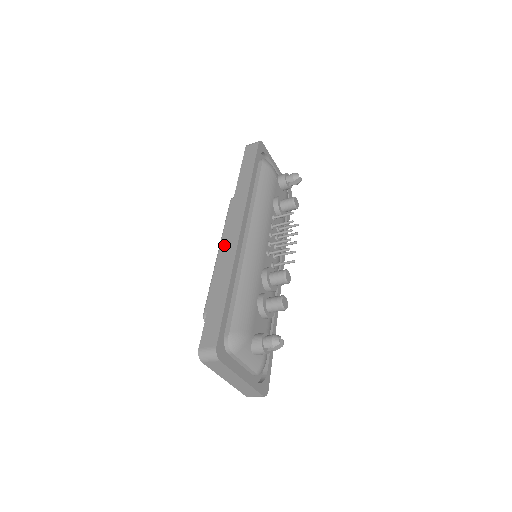
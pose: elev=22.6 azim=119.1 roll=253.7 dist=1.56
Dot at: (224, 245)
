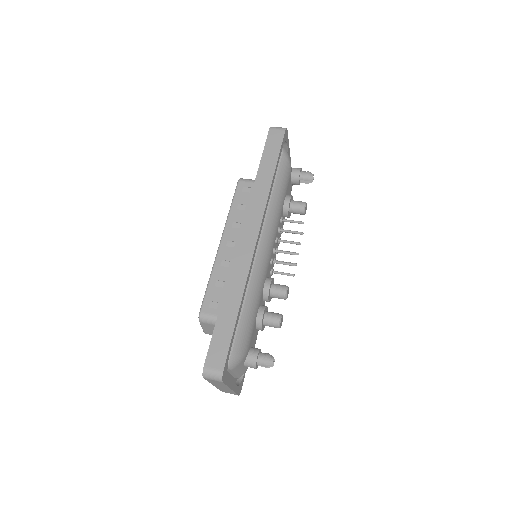
Dot at: (237, 252)
